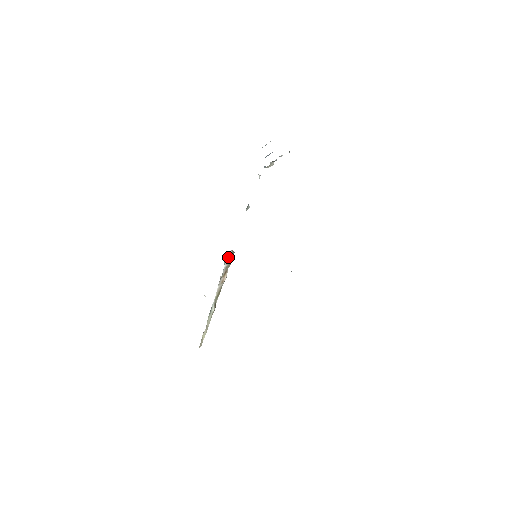
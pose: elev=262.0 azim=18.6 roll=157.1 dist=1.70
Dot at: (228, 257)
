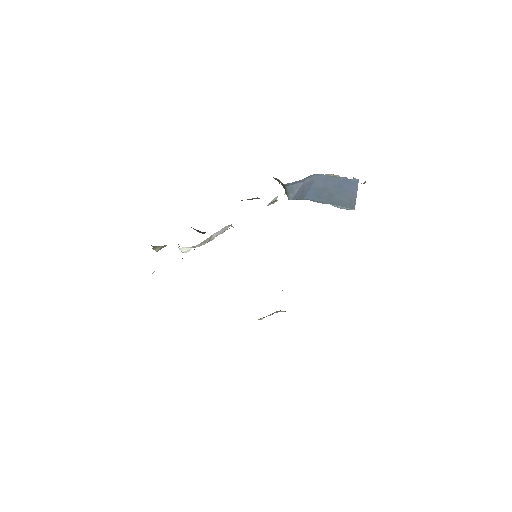
Dot at: (223, 232)
